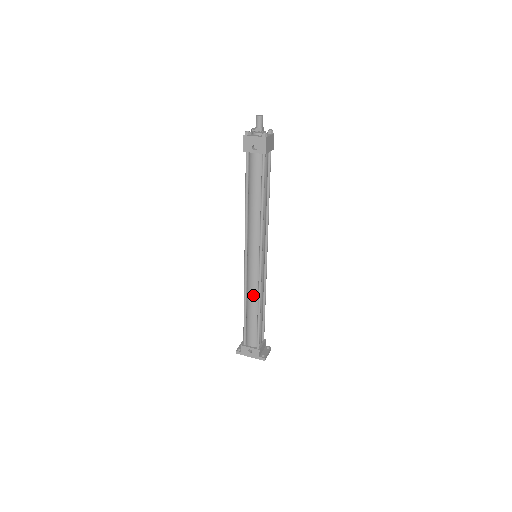
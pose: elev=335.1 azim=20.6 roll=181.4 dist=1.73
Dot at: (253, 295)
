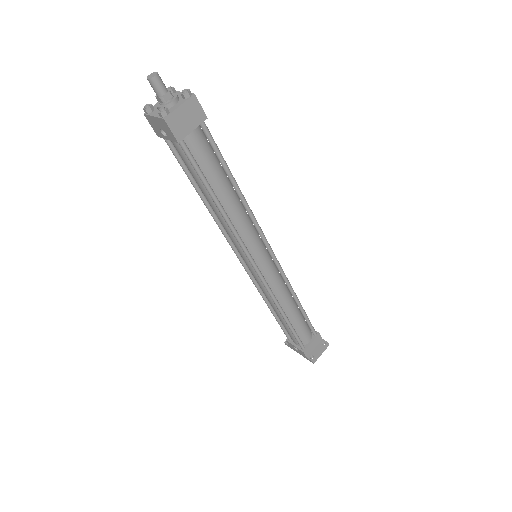
Dot at: (269, 300)
